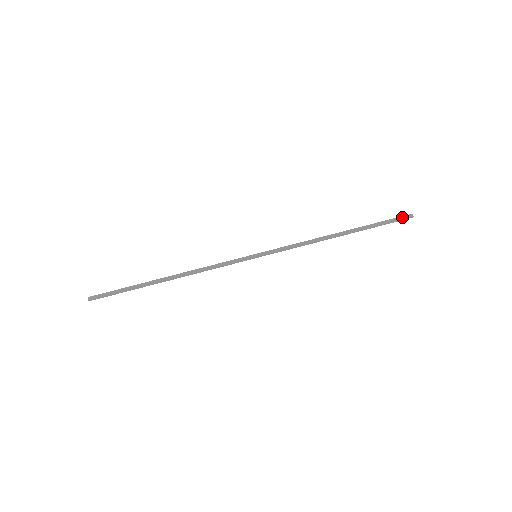
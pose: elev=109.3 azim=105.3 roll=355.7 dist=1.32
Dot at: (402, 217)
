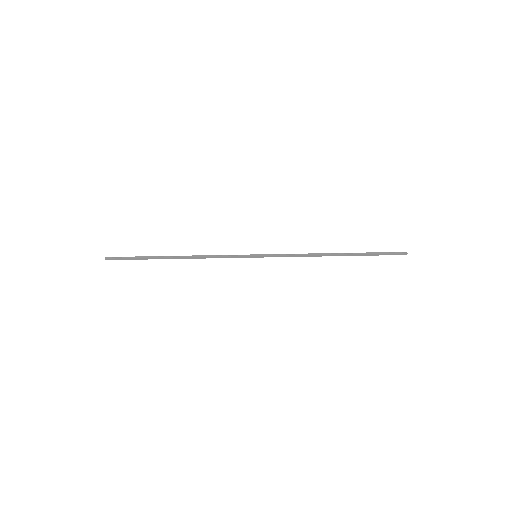
Dot at: (397, 254)
